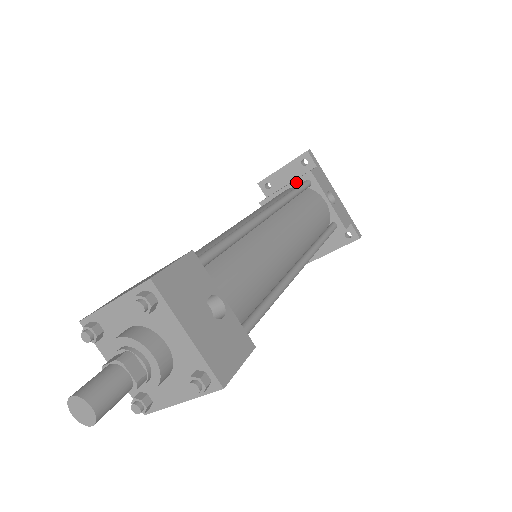
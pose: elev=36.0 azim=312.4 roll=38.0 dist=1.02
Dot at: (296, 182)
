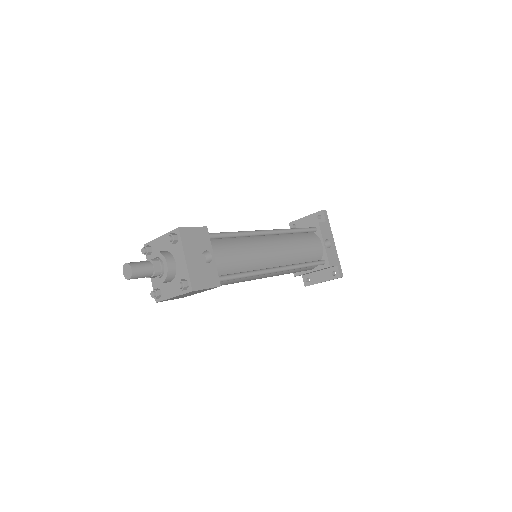
Dot at: (308, 227)
